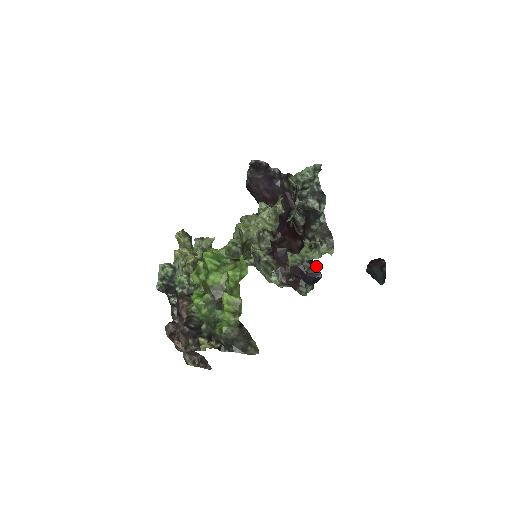
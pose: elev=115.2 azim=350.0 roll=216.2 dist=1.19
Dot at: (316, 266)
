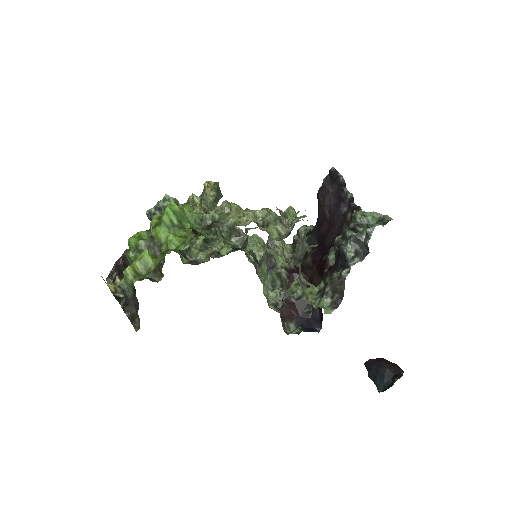
Dot at: occluded
